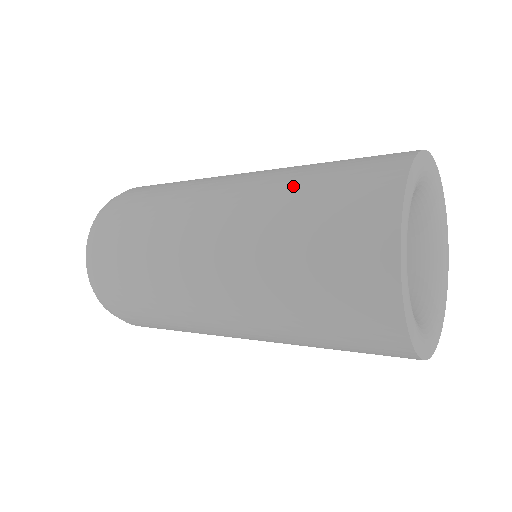
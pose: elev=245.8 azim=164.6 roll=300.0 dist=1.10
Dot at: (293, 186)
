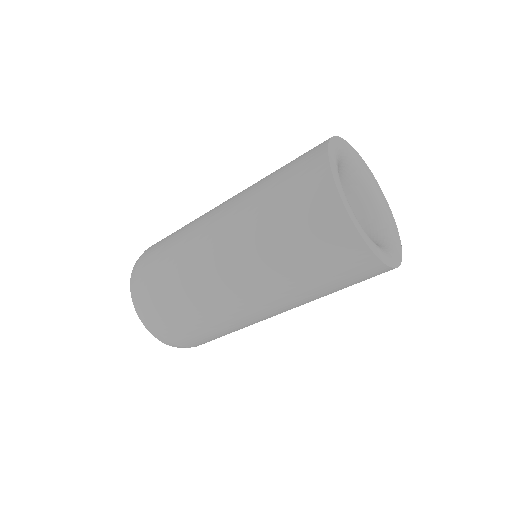
Dot at: occluded
